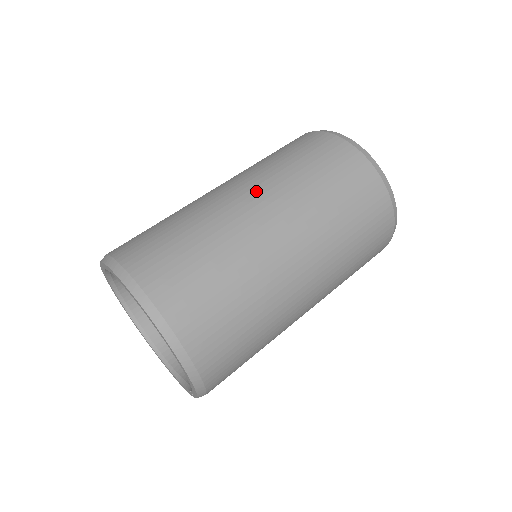
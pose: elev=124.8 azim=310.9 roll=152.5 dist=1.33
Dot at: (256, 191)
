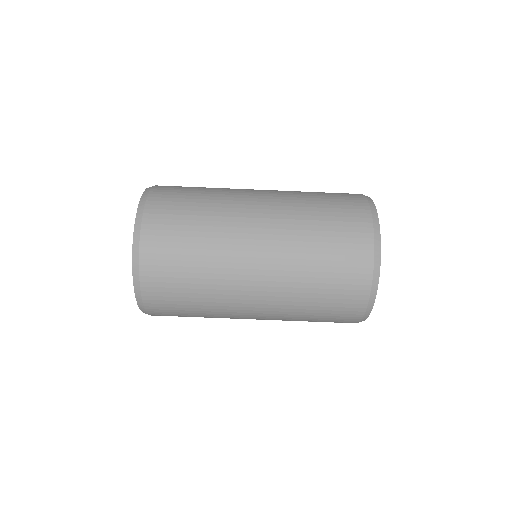
Dot at: (269, 222)
